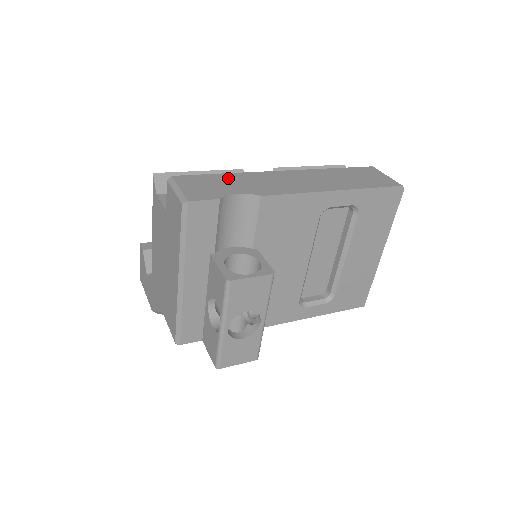
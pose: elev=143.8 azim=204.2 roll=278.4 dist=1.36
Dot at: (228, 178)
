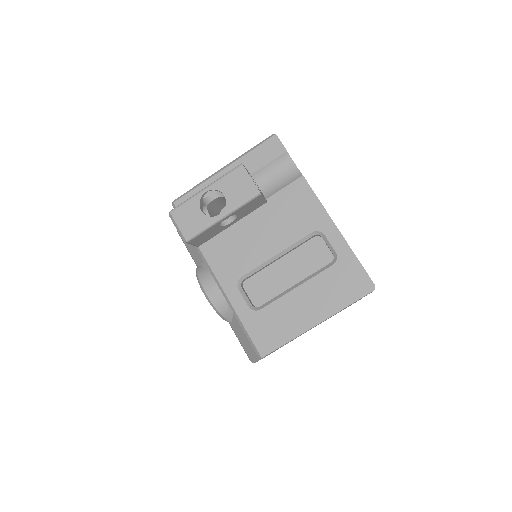
Dot at: occluded
